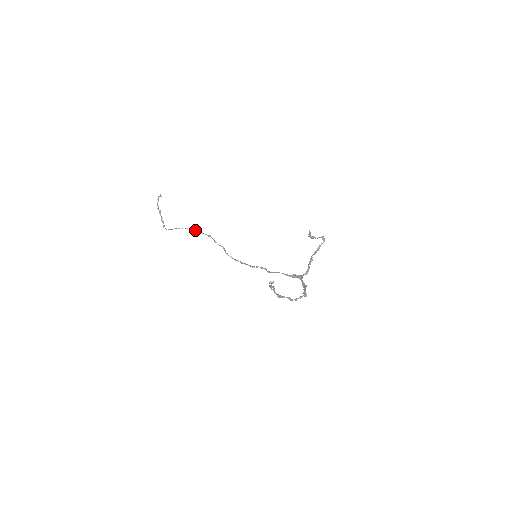
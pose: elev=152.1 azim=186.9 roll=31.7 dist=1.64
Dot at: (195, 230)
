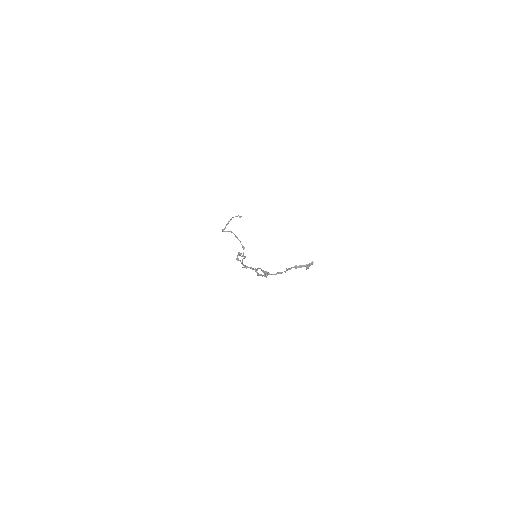
Dot at: occluded
